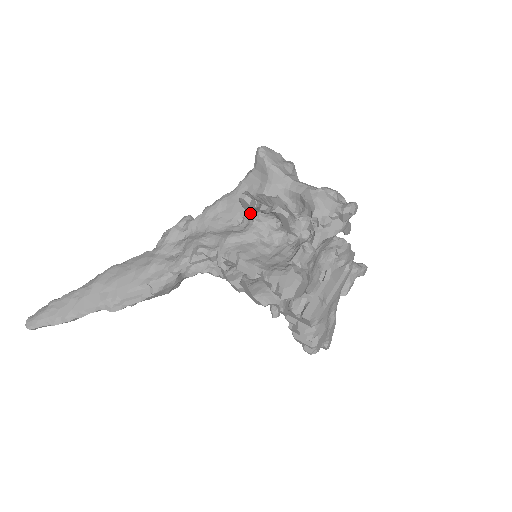
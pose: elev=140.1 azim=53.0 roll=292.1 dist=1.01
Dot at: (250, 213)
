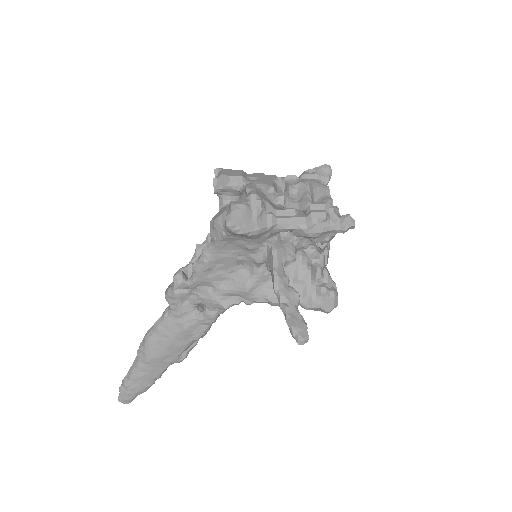
Dot at: (247, 259)
